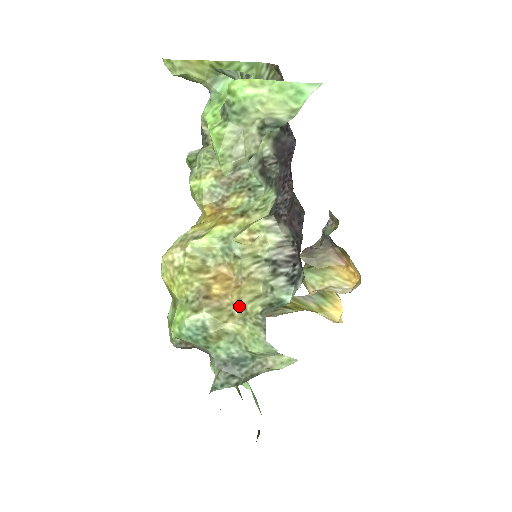
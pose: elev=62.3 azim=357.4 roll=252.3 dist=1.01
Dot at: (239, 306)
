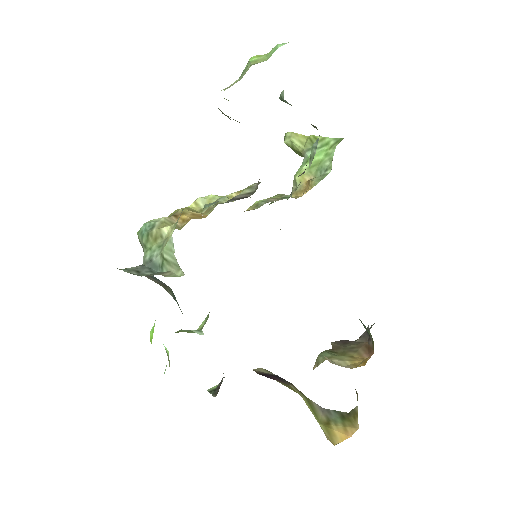
Dot at: occluded
